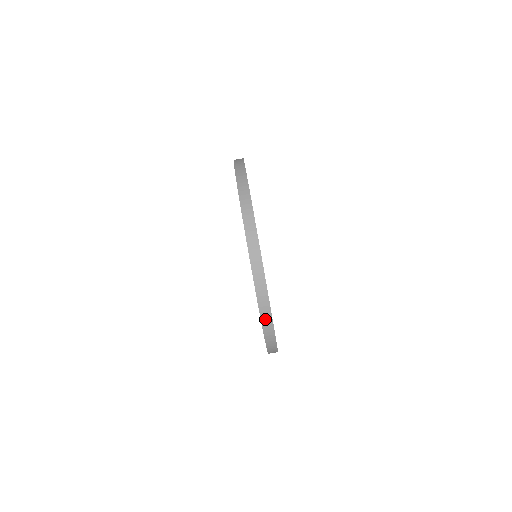
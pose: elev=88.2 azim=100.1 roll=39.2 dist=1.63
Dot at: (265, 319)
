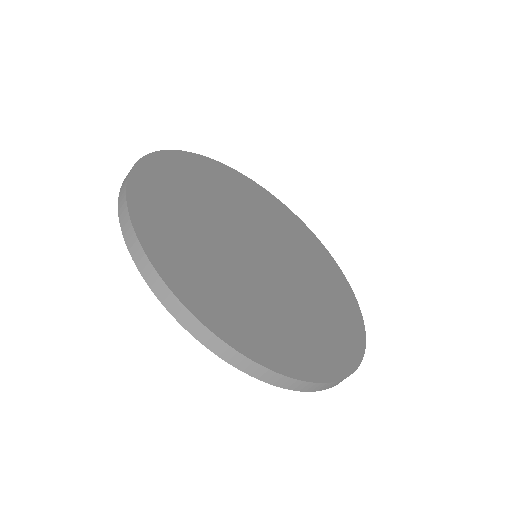
Dot at: occluded
